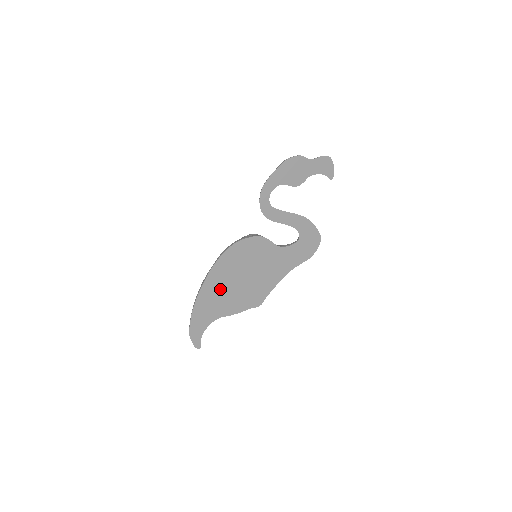
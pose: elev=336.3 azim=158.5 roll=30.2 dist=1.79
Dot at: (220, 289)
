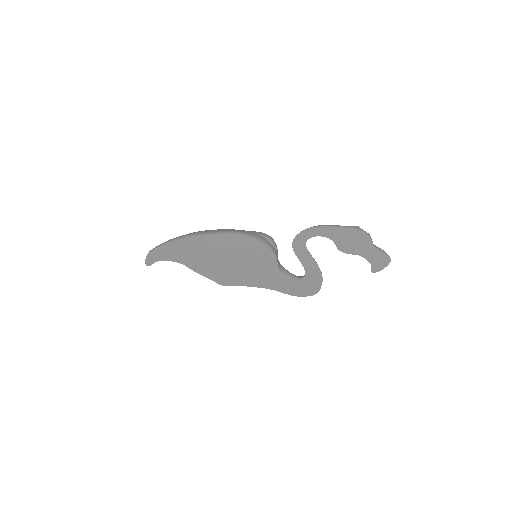
Dot at: (203, 250)
